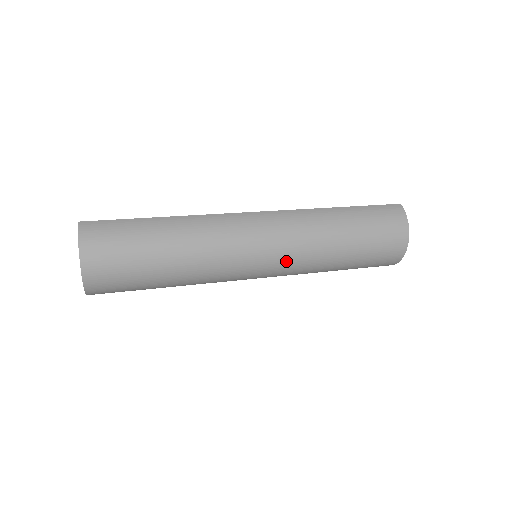
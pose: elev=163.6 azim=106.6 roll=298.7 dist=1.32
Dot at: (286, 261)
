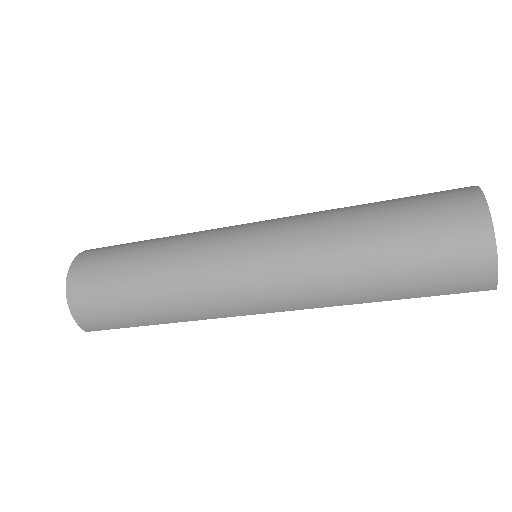
Dot at: (283, 233)
